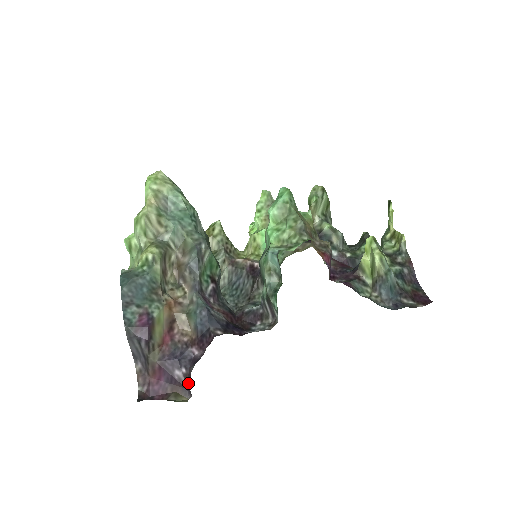
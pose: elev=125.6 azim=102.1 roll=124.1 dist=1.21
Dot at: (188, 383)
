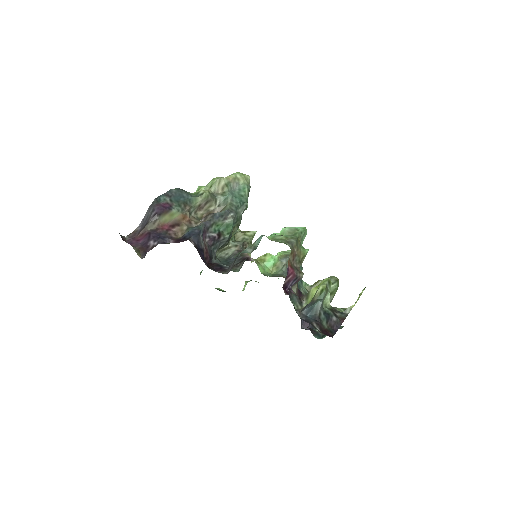
Dot at: occluded
